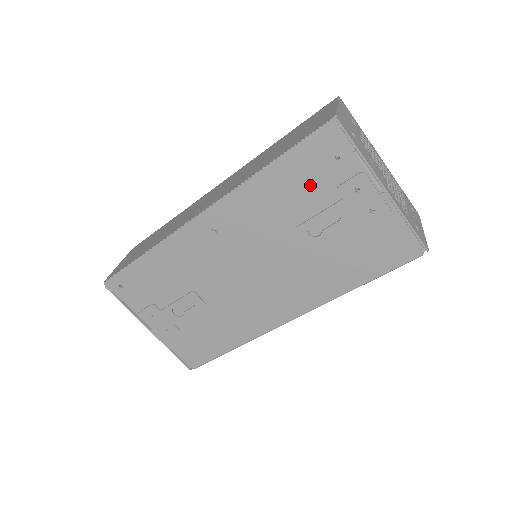
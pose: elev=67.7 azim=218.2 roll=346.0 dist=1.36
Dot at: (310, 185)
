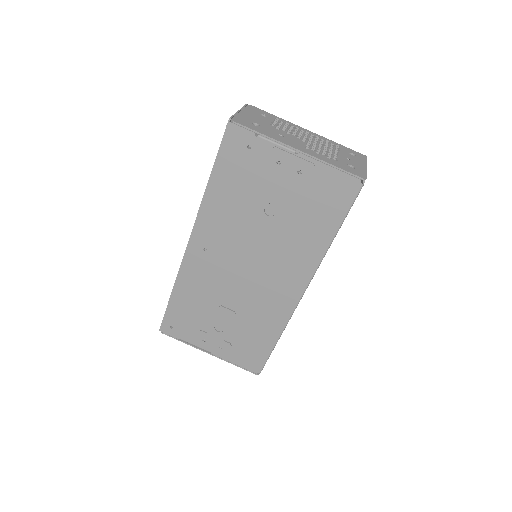
Dot at: (245, 178)
